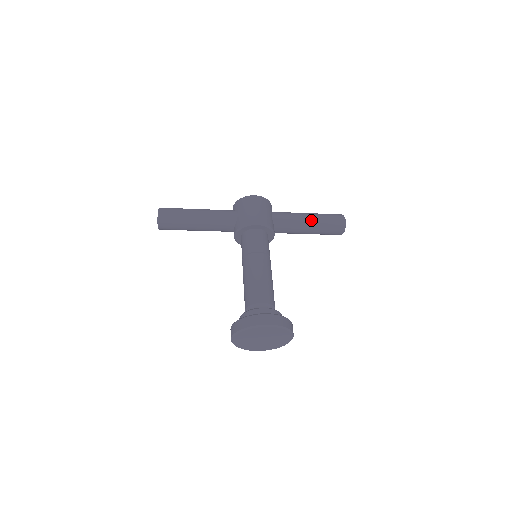
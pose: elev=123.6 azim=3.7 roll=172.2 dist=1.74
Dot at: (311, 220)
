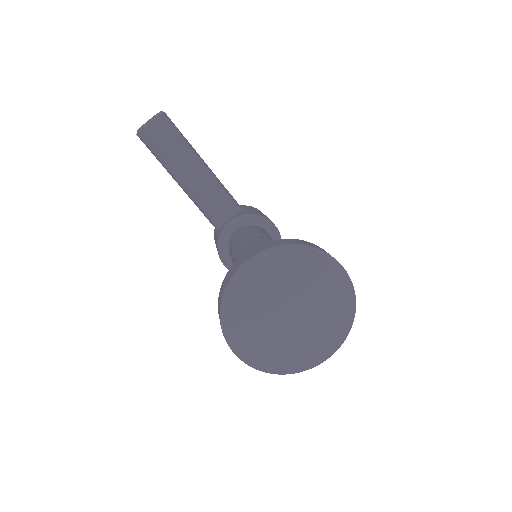
Dot at: occluded
